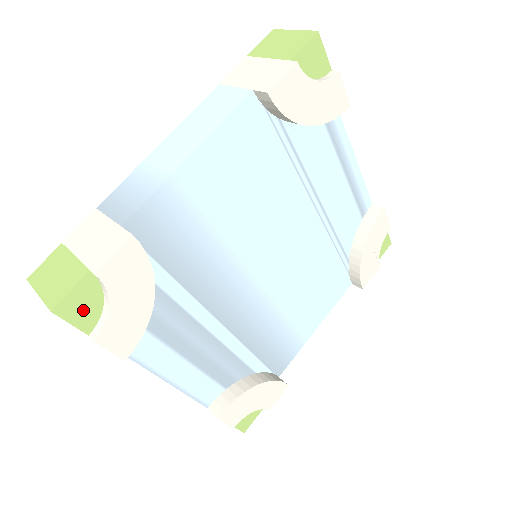
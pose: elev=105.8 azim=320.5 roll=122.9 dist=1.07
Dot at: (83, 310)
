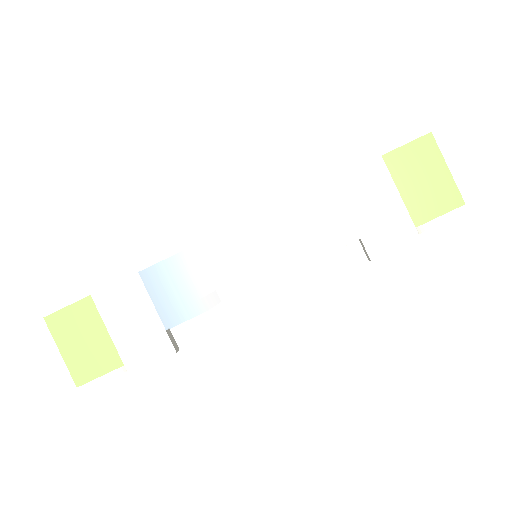
Dot at: occluded
